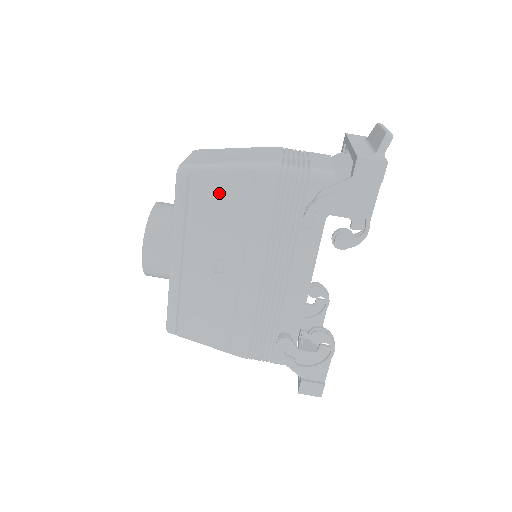
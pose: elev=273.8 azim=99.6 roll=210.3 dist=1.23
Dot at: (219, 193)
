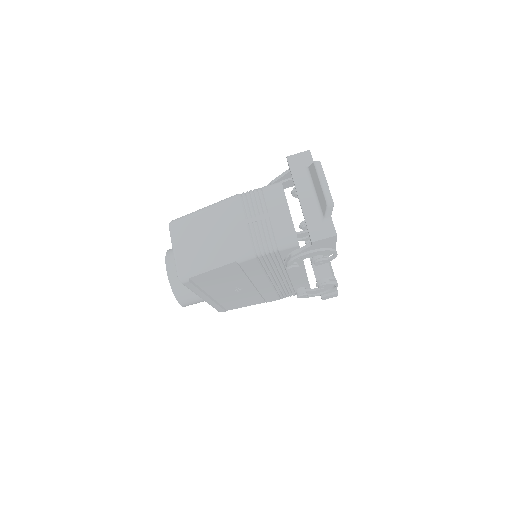
Dot at: (216, 275)
